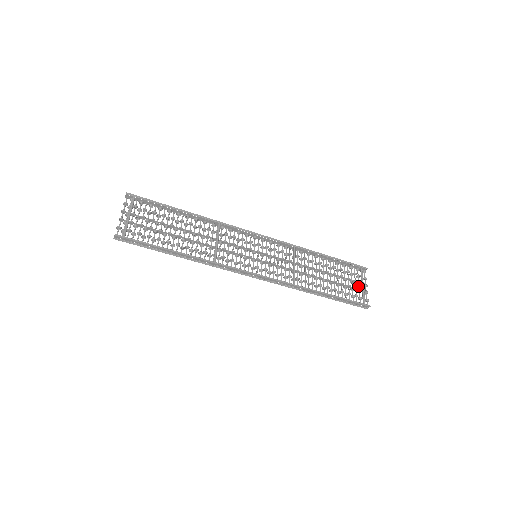
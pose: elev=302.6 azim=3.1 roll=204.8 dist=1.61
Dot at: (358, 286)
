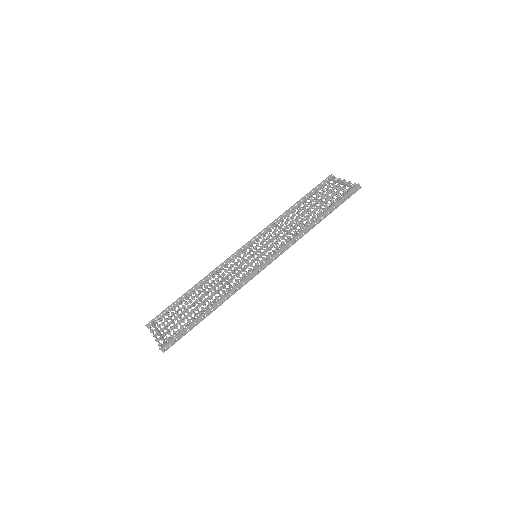
Dot at: occluded
